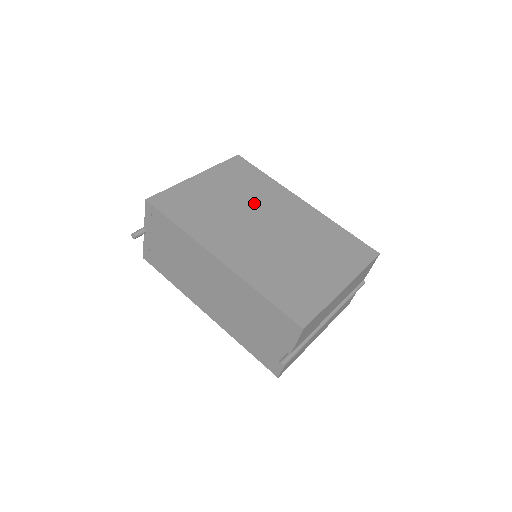
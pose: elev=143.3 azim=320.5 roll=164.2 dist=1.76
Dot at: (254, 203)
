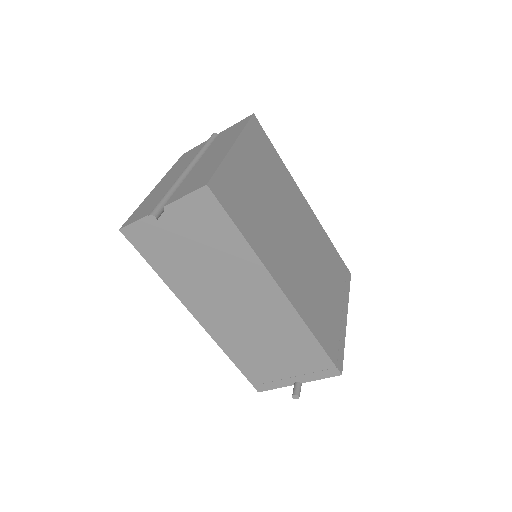
Dot at: (282, 201)
